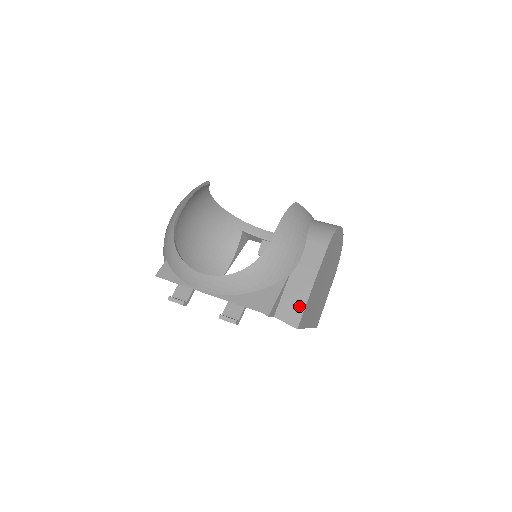
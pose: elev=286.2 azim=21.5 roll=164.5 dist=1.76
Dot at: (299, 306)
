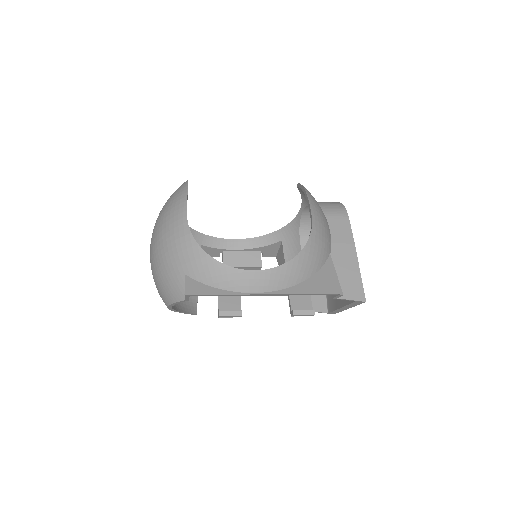
Dot at: (355, 280)
